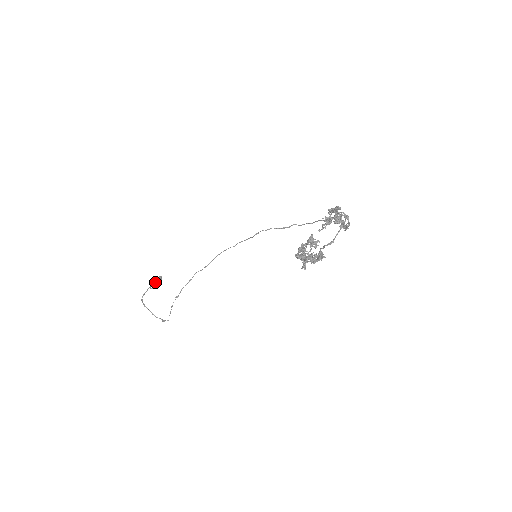
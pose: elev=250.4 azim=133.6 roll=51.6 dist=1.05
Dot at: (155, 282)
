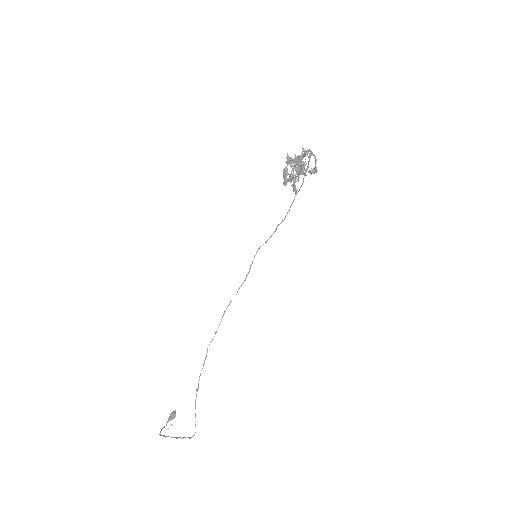
Dot at: (170, 418)
